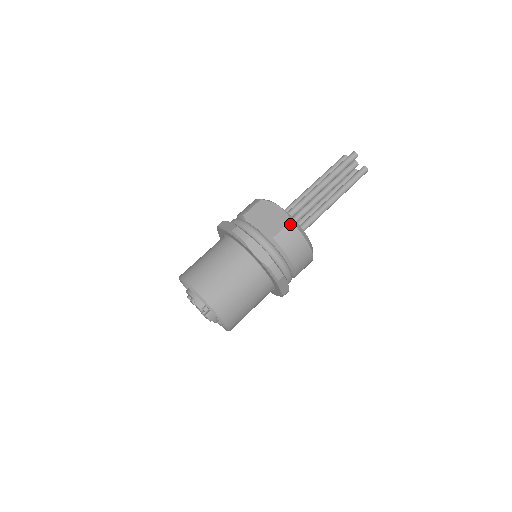
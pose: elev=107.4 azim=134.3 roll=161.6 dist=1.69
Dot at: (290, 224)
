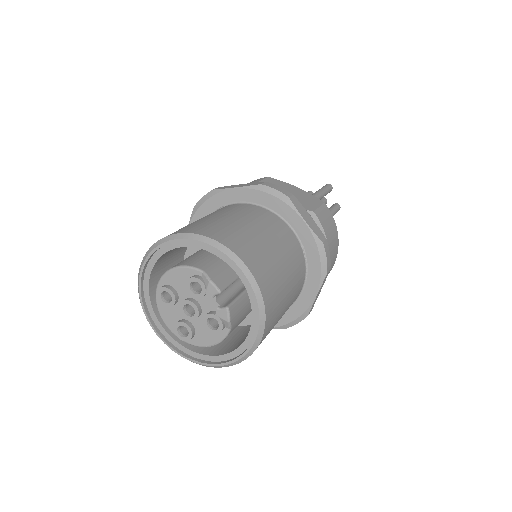
Dot at: (325, 205)
